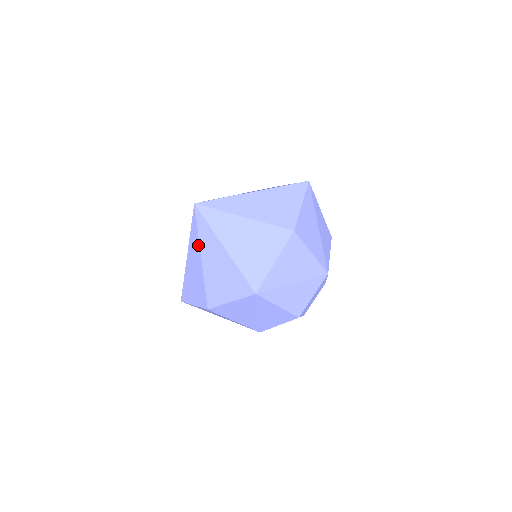
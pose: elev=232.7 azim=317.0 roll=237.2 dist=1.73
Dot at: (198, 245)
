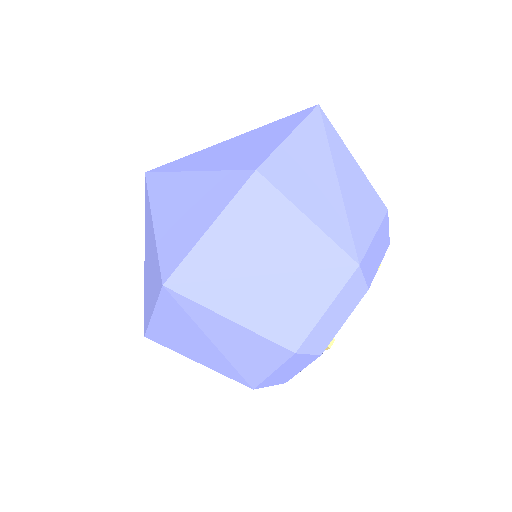
Dot at: occluded
